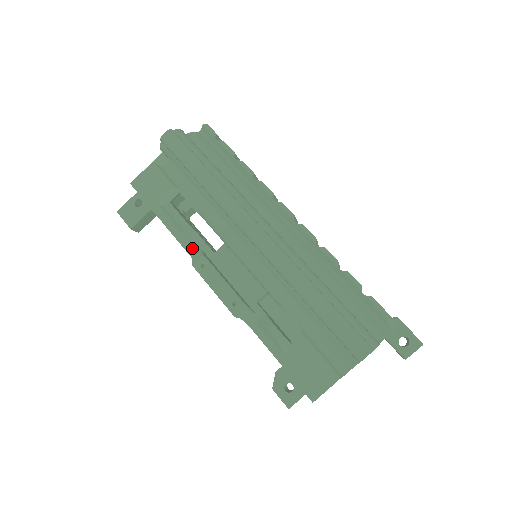
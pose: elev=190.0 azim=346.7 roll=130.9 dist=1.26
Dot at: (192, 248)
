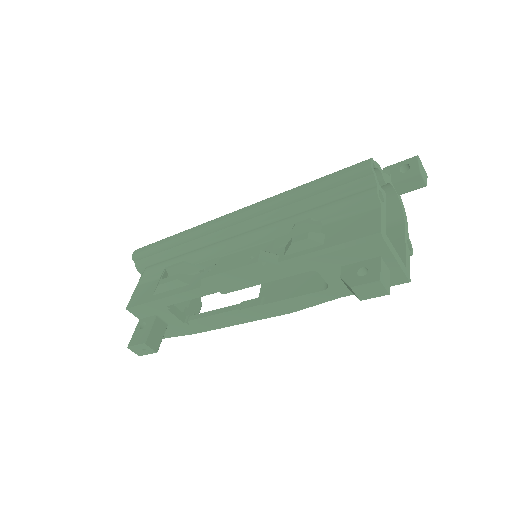
Dot at: (197, 283)
